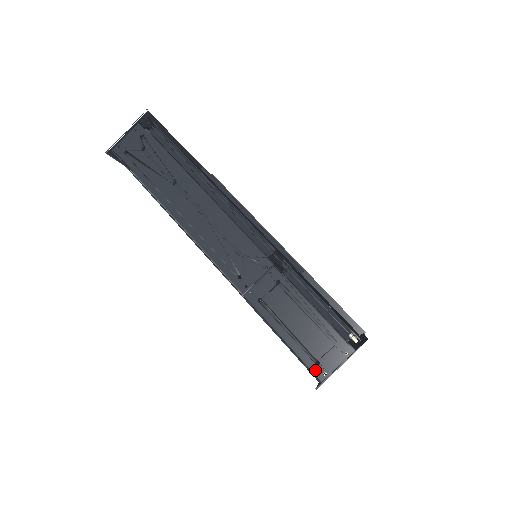
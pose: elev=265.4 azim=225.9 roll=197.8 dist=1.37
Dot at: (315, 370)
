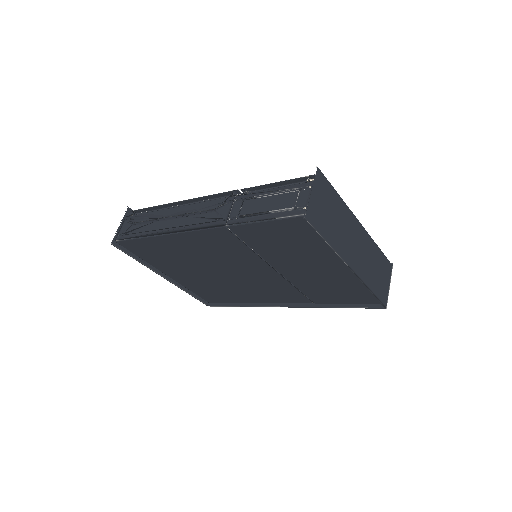
Dot at: (297, 213)
